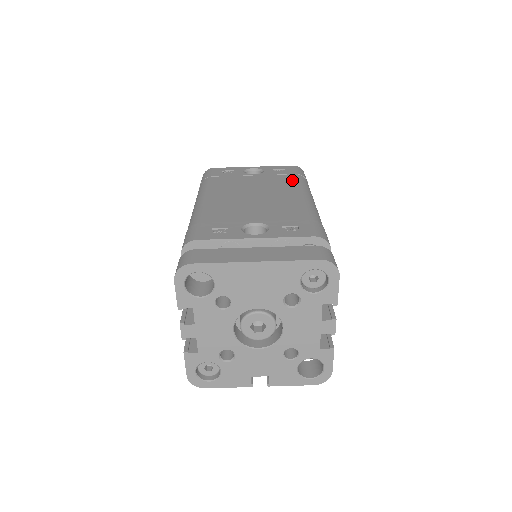
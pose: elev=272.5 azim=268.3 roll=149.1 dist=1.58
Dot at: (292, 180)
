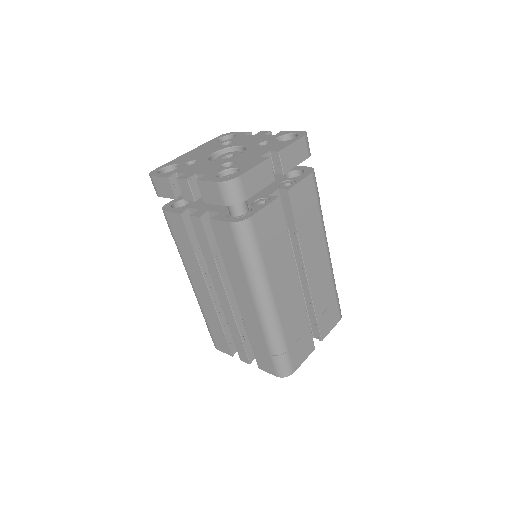
Dot at: occluded
